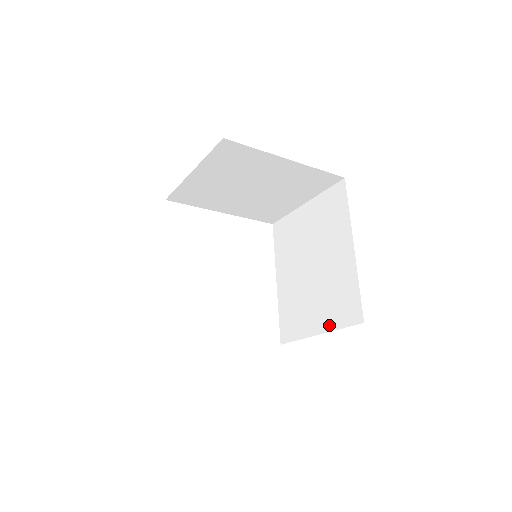
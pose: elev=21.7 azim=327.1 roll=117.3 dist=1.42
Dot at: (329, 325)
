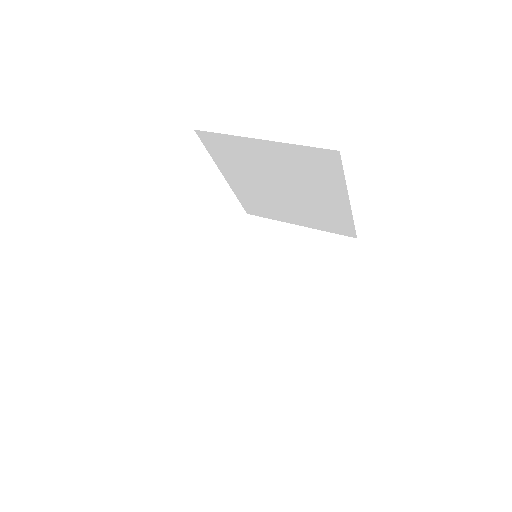
Dot at: (314, 227)
